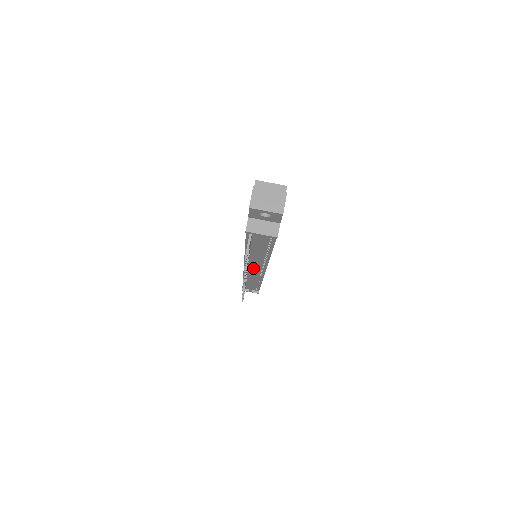
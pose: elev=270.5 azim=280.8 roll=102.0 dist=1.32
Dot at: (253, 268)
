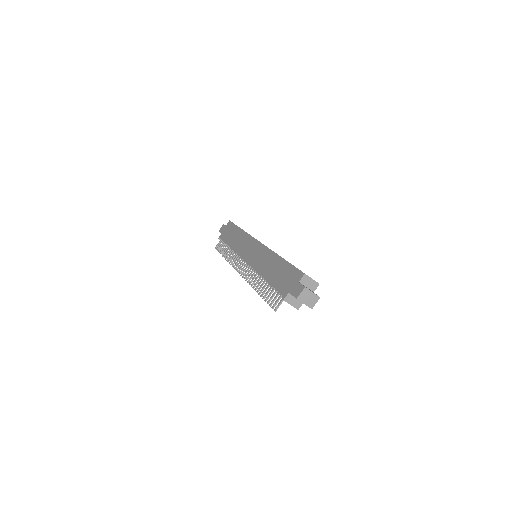
Dot at: occluded
